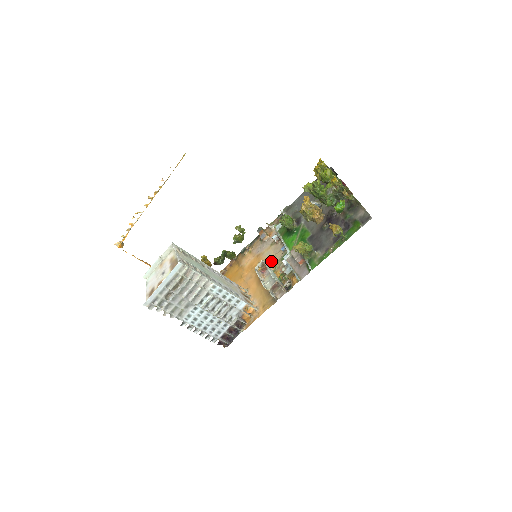
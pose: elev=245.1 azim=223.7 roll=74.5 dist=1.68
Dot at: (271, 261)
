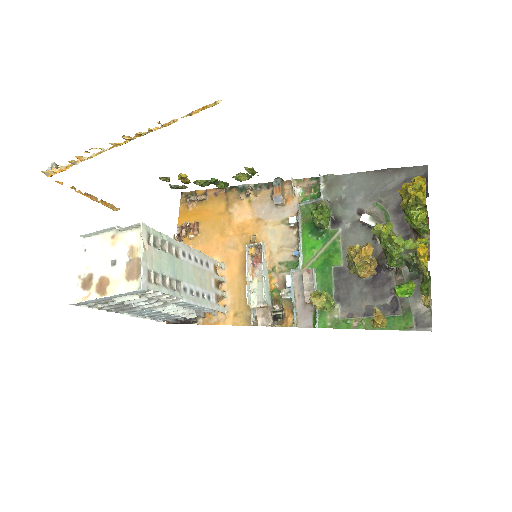
Dot at: (272, 252)
